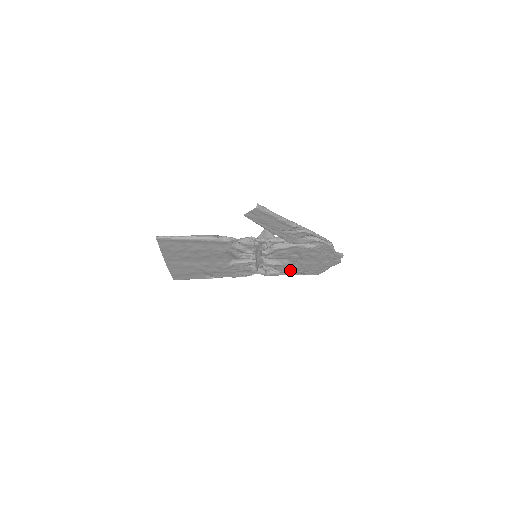
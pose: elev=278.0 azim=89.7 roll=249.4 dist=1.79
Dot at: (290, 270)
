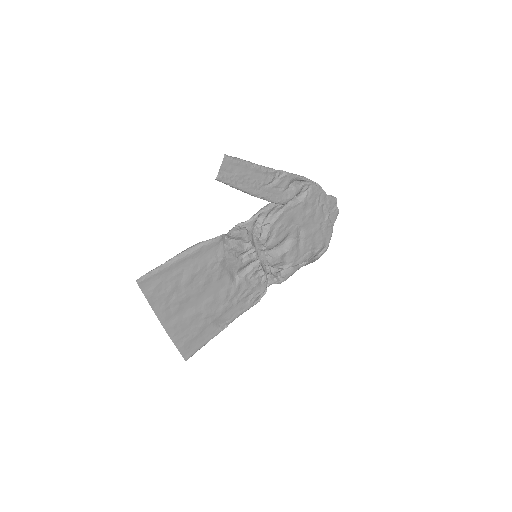
Dot at: (299, 256)
